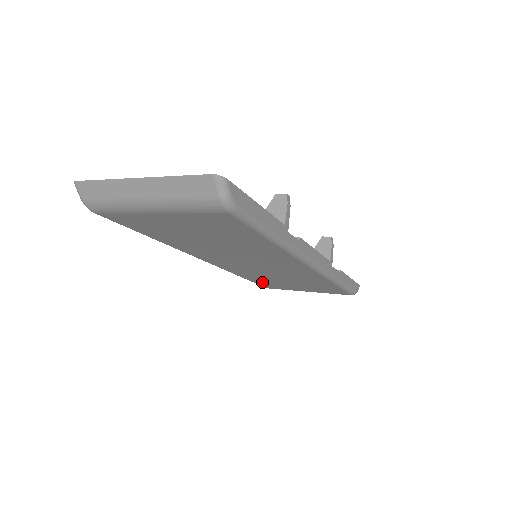
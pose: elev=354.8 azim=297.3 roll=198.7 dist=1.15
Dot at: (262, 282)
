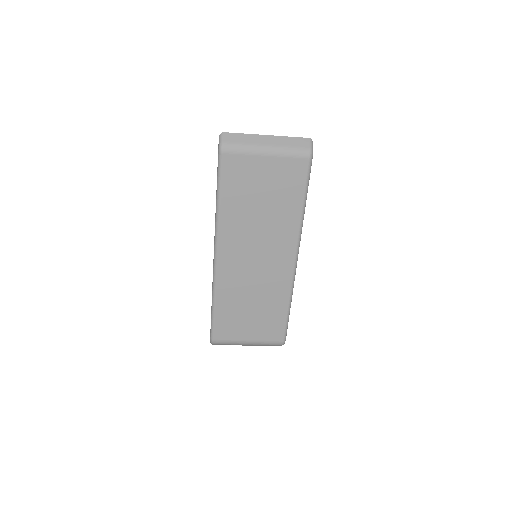
Dot at: (224, 317)
